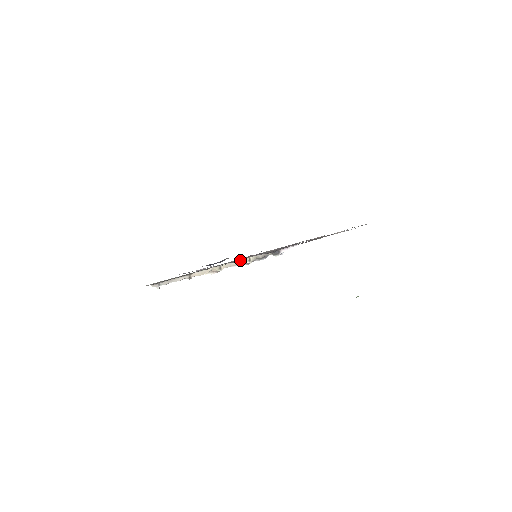
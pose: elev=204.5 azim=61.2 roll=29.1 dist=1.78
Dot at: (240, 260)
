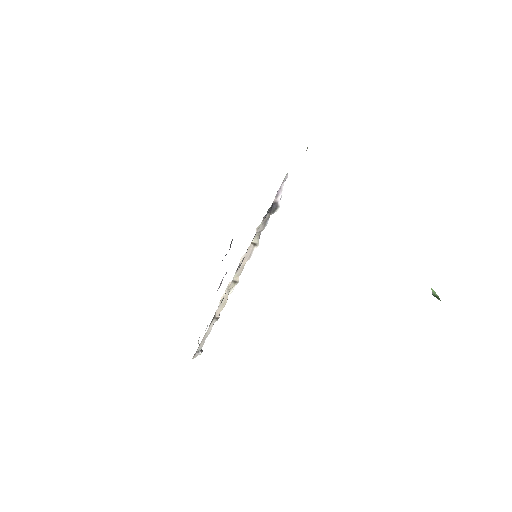
Dot at: (245, 255)
